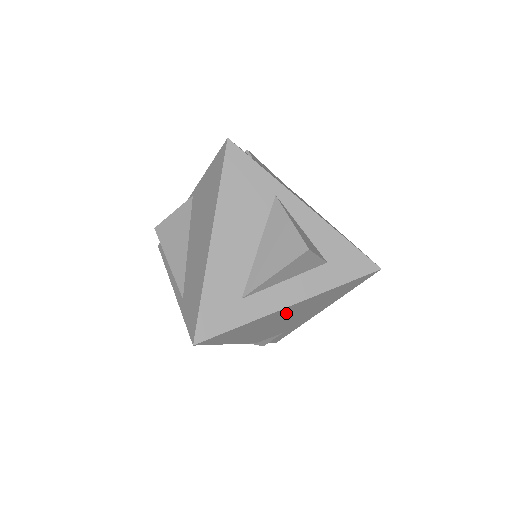
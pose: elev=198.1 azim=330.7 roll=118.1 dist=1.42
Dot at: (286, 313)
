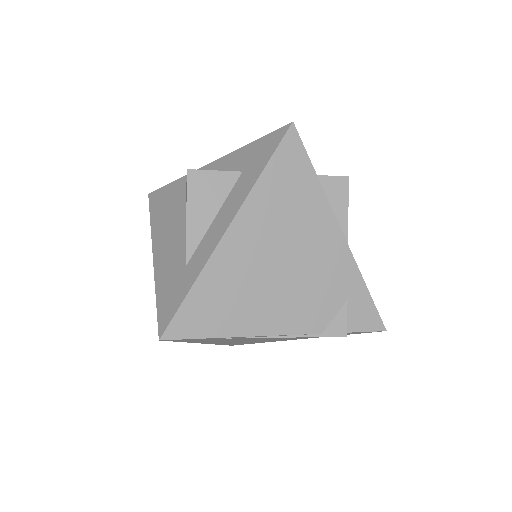
Dot at: (251, 248)
